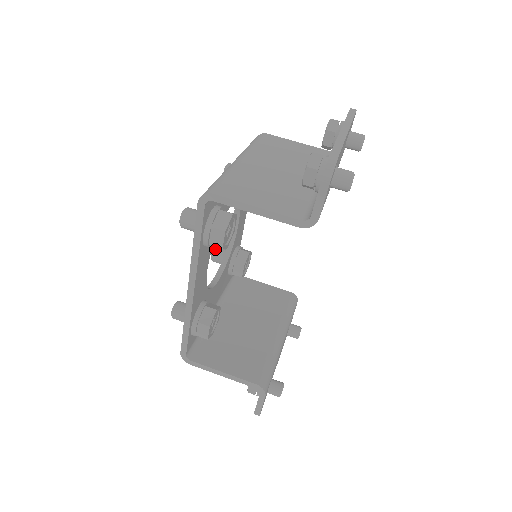
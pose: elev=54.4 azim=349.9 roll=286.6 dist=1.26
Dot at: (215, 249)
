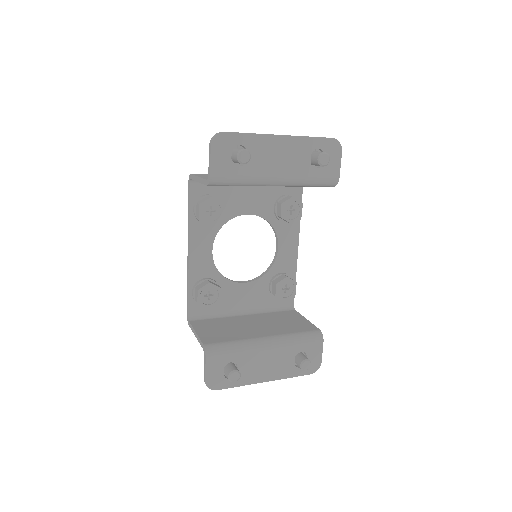
Dot at: occluded
